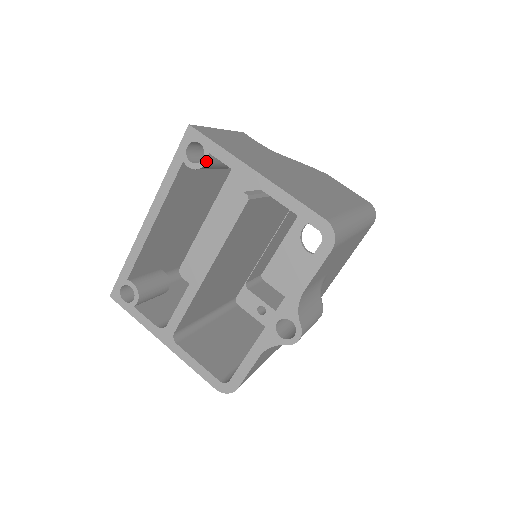
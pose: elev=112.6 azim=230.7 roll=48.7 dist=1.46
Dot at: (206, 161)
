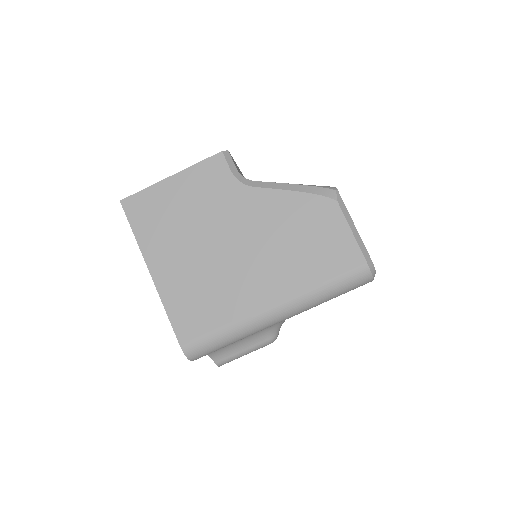
Dot at: occluded
